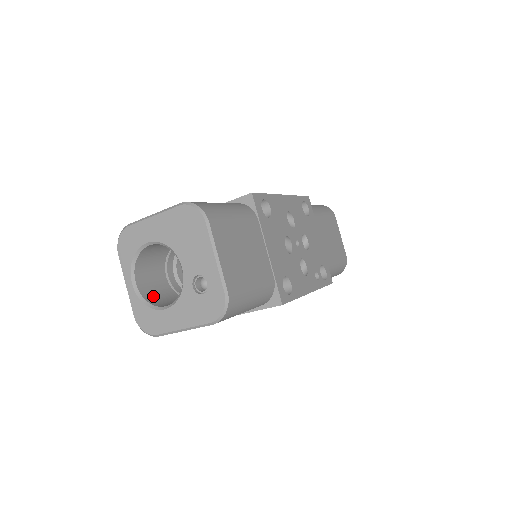
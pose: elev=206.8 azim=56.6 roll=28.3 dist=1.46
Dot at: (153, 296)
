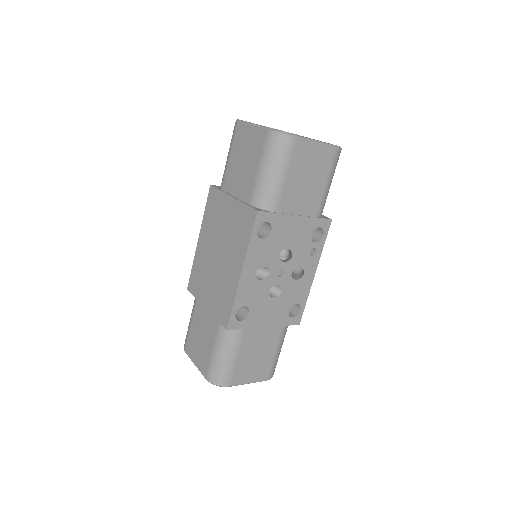
Dot at: occluded
